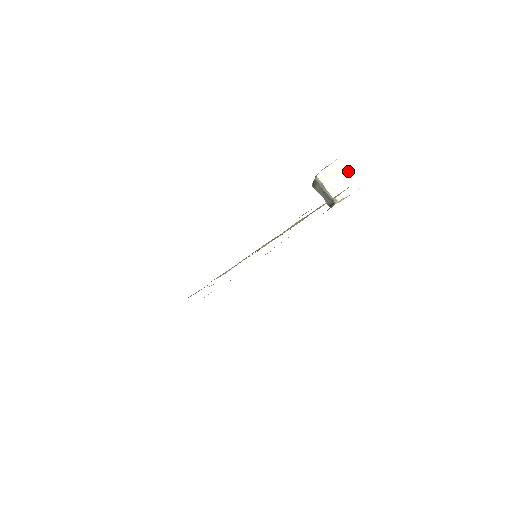
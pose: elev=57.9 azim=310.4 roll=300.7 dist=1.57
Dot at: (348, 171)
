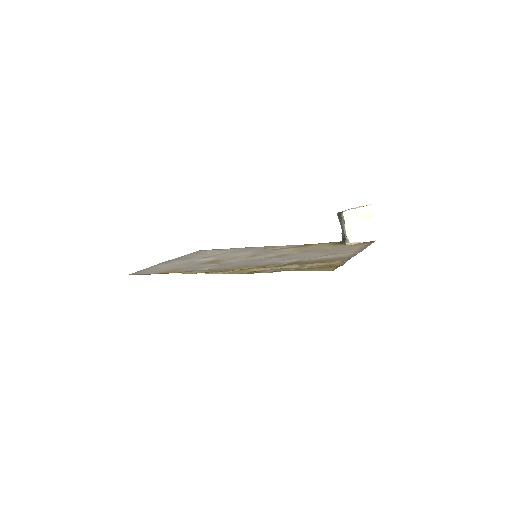
Dot at: (373, 220)
